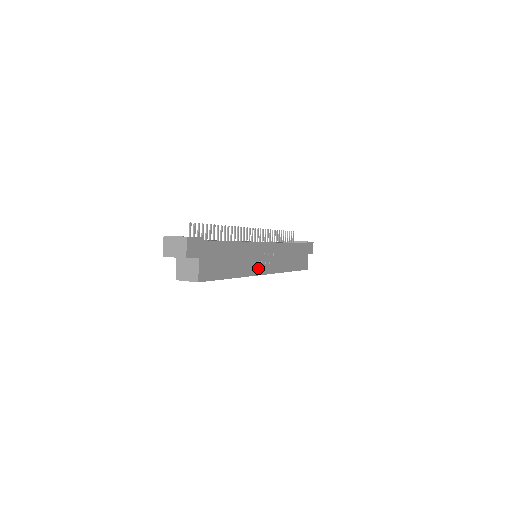
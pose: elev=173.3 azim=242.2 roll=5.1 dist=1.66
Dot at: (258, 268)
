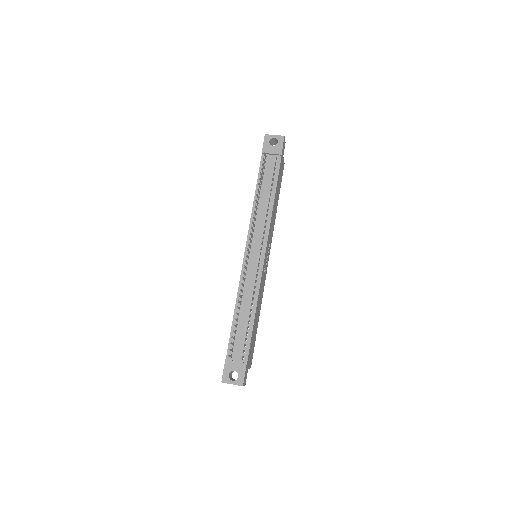
Dot at: (265, 274)
